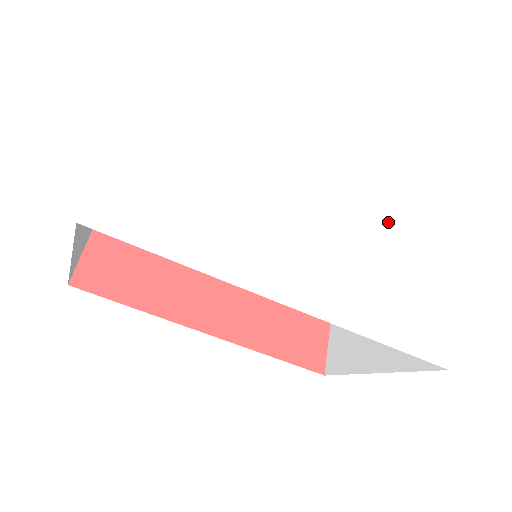
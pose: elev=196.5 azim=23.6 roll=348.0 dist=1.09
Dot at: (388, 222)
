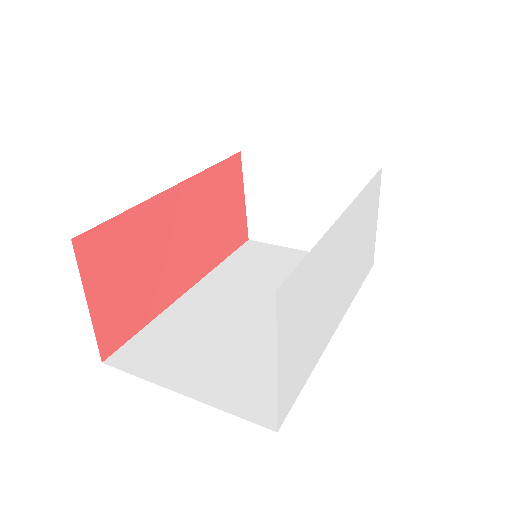
Dot at: (364, 215)
